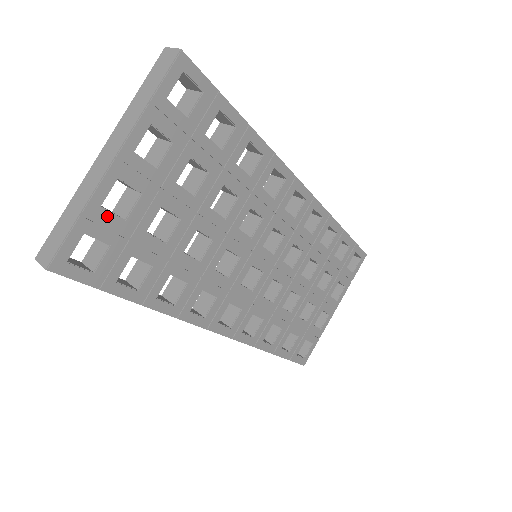
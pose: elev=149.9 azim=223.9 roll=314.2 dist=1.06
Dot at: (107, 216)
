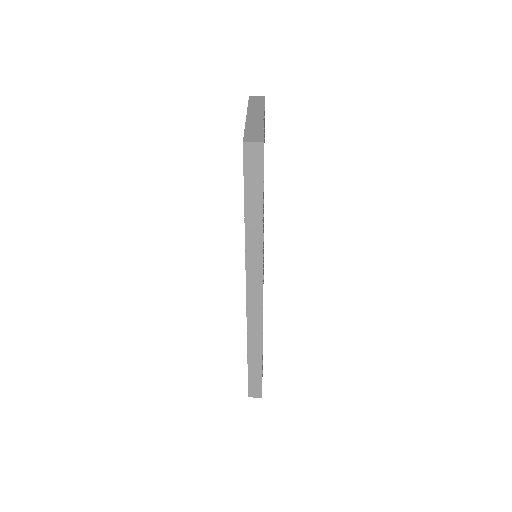
Dot at: occluded
